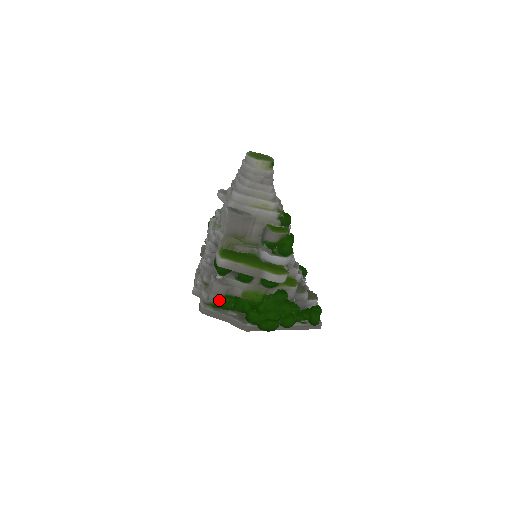
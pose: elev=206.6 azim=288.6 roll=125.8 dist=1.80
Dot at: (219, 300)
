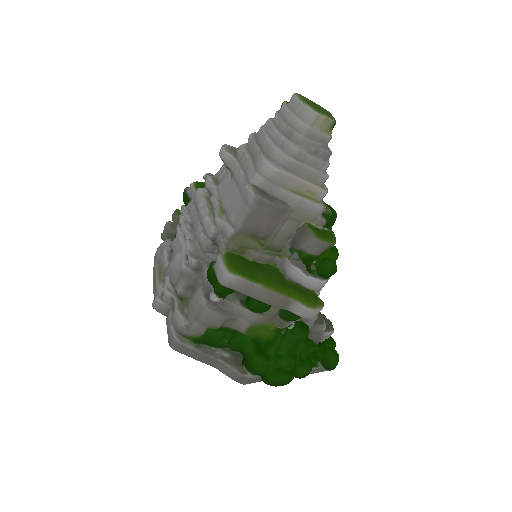
Dot at: (207, 333)
